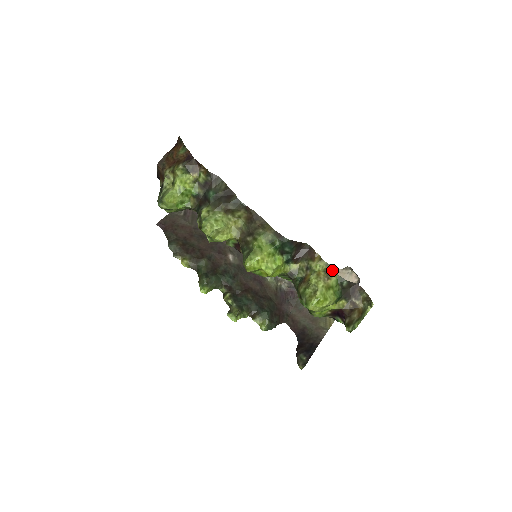
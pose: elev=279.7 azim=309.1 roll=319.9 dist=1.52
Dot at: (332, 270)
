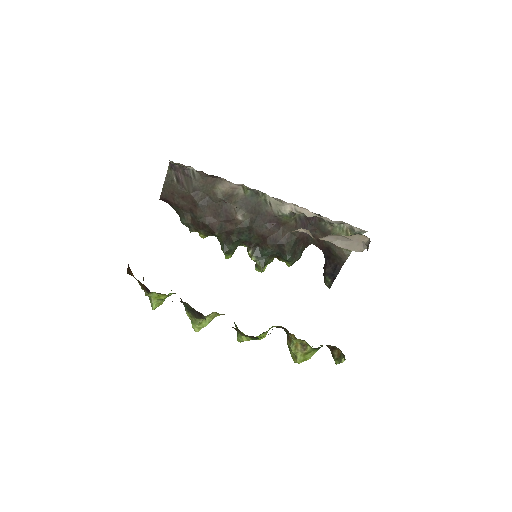
Dot at: (307, 344)
